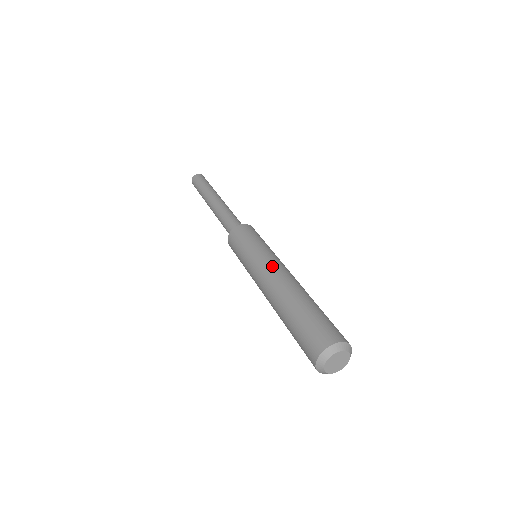
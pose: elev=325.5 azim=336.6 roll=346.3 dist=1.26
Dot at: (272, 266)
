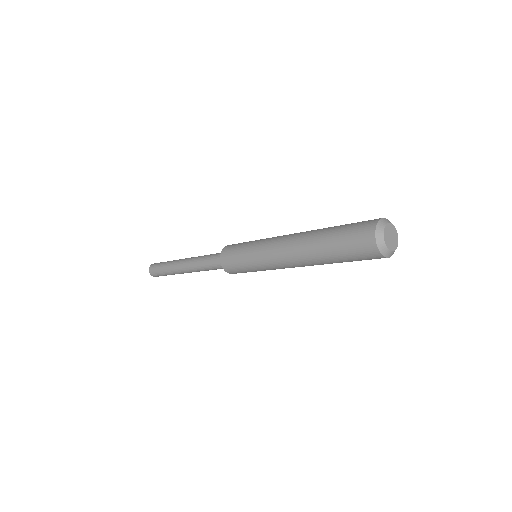
Dot at: occluded
